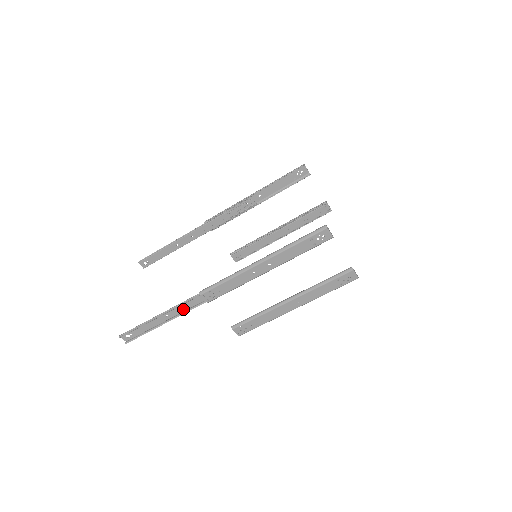
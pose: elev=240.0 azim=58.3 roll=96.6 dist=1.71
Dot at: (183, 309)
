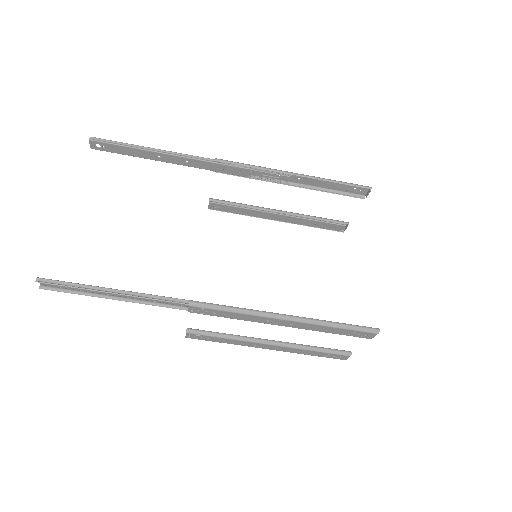
Dot at: (151, 299)
